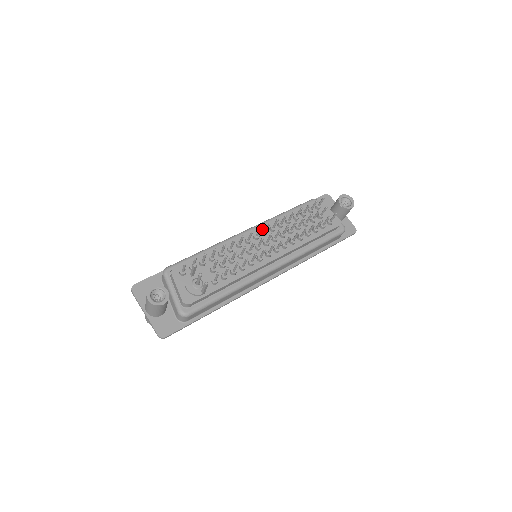
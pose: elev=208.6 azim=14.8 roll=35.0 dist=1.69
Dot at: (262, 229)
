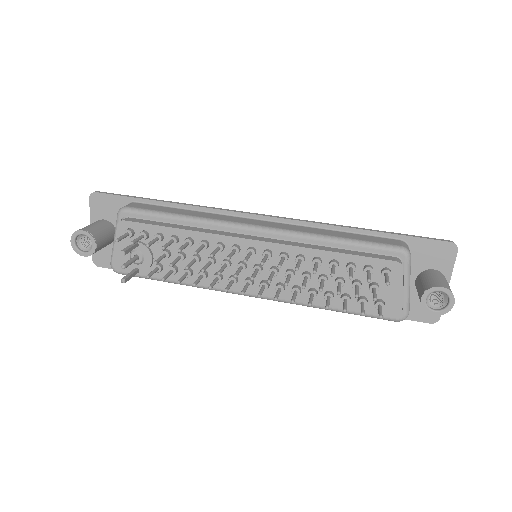
Dot at: (270, 246)
